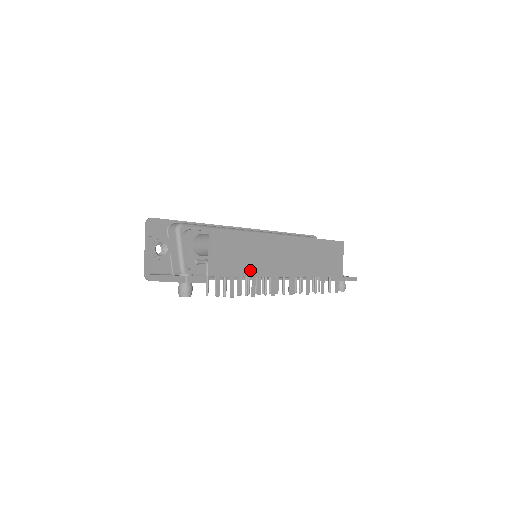
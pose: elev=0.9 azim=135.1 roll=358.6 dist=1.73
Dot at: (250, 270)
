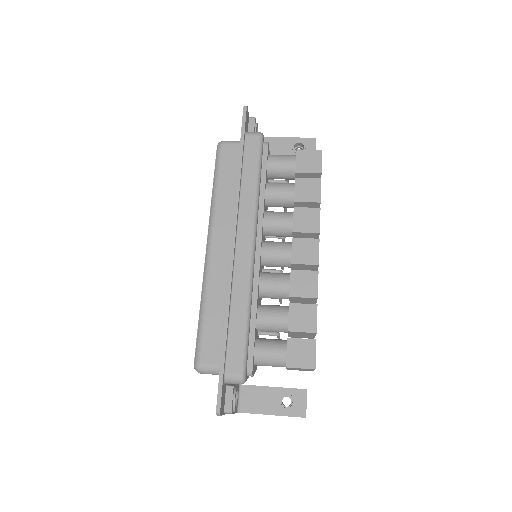
Dot at: occluded
